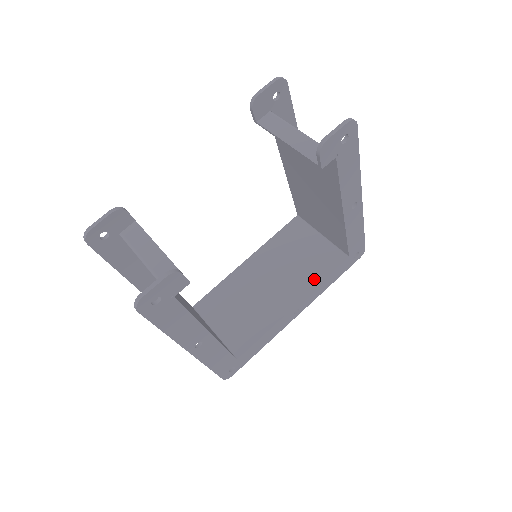
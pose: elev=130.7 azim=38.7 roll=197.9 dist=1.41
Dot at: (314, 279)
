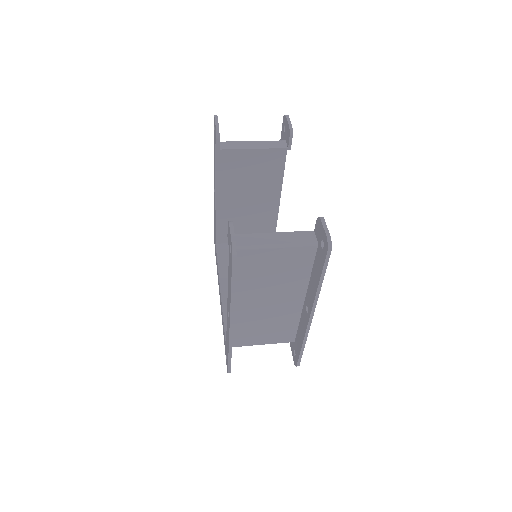
Dot at: occluded
